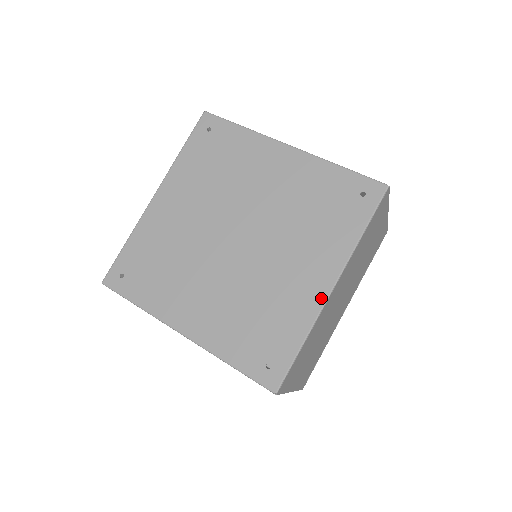
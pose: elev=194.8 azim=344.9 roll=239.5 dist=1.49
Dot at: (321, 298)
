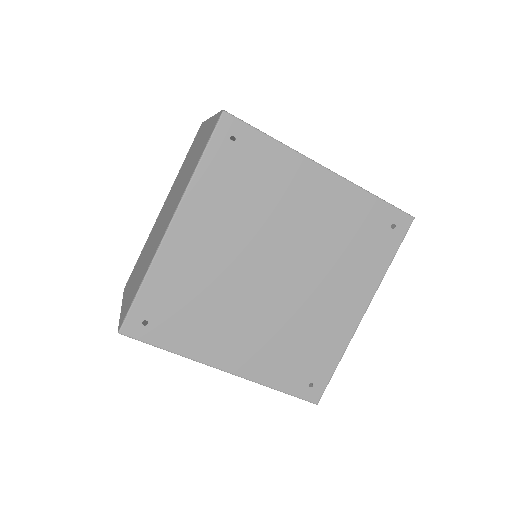
Dot at: (355, 324)
